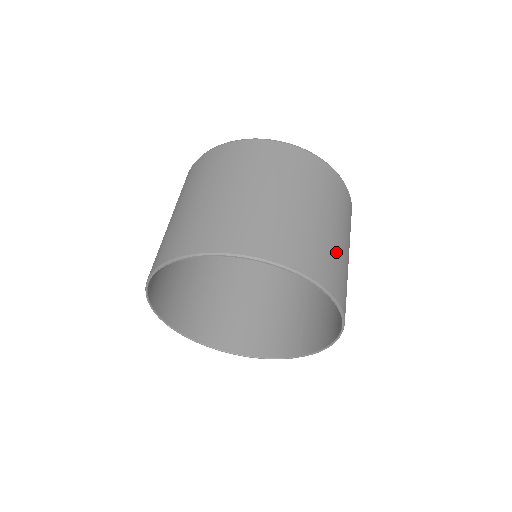
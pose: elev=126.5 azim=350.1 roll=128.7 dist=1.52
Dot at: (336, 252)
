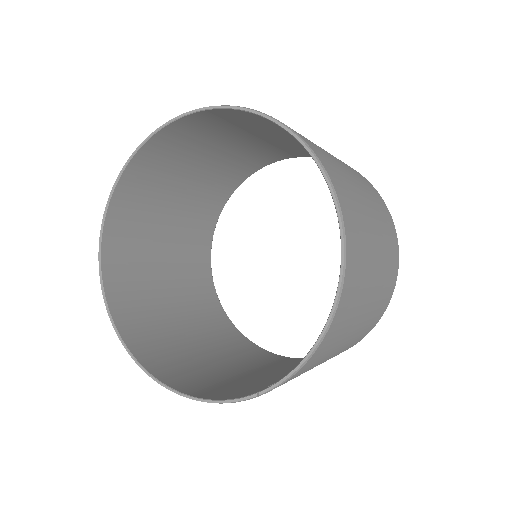
Dot at: (357, 196)
